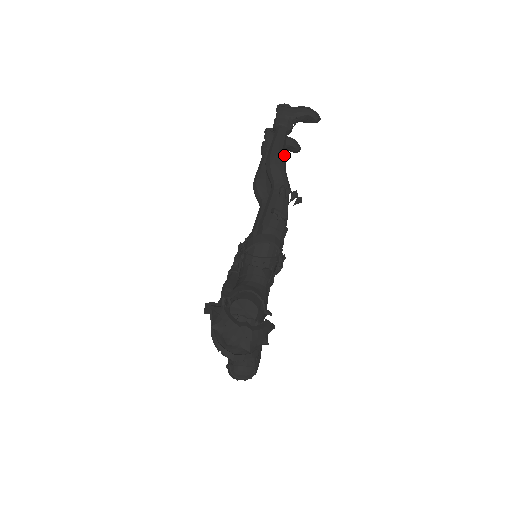
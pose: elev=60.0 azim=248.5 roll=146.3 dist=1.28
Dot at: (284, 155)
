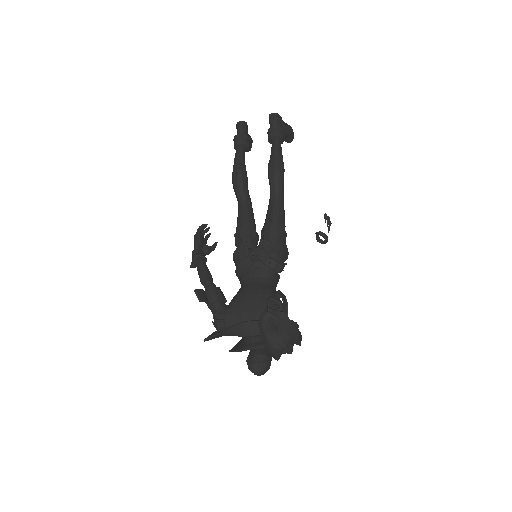
Dot at: occluded
